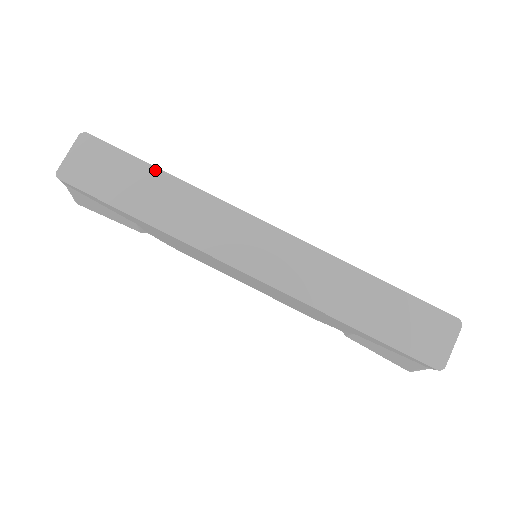
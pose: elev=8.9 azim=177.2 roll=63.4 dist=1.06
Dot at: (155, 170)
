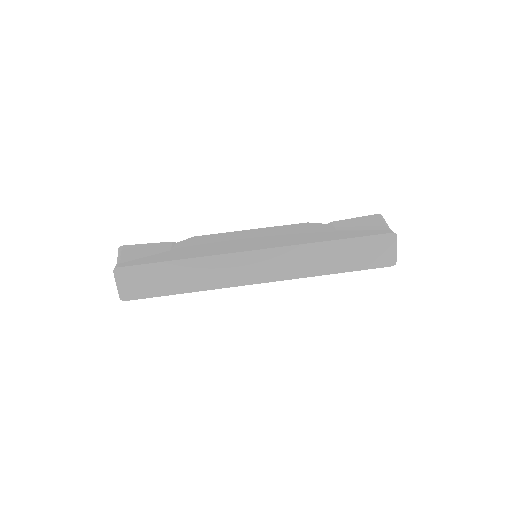
Dot at: (171, 263)
